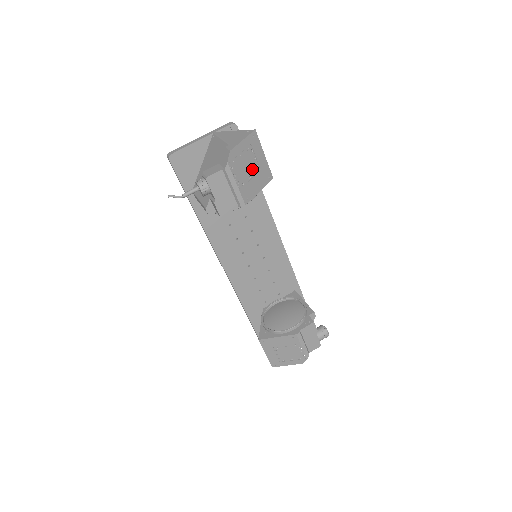
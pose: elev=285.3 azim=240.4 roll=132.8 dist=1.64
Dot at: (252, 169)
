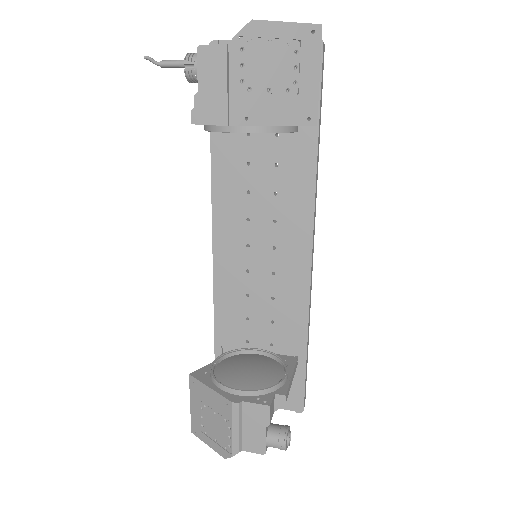
Dot at: (282, 81)
